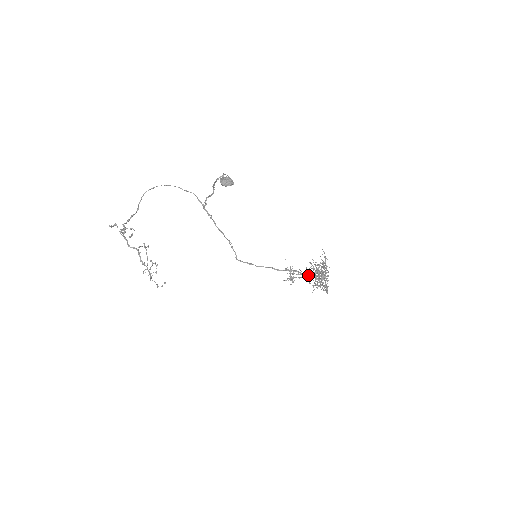
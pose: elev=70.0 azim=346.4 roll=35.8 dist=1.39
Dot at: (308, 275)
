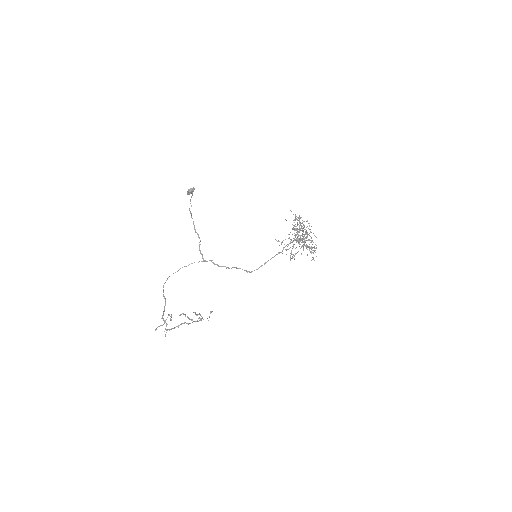
Dot at: (297, 241)
